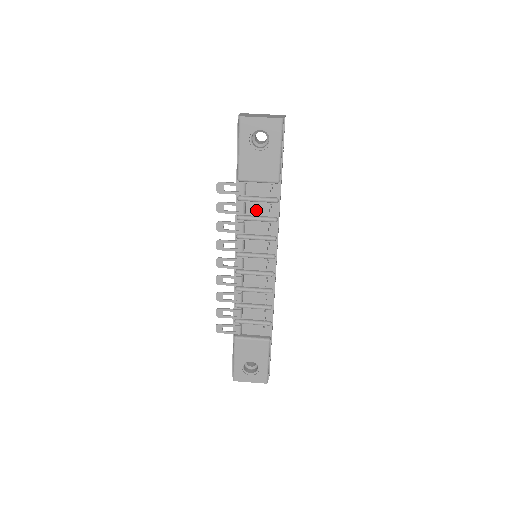
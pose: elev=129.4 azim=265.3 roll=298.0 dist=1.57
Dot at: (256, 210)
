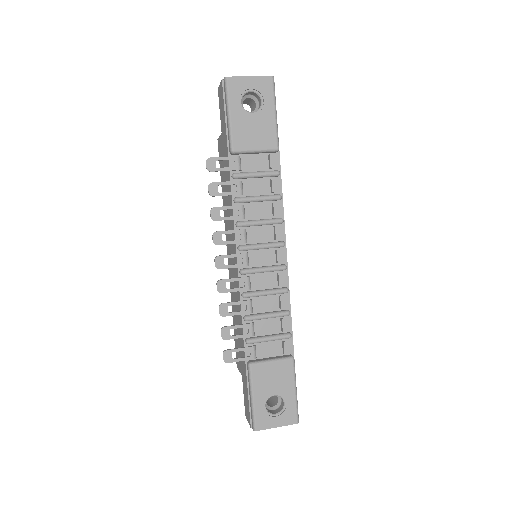
Dot at: (255, 189)
